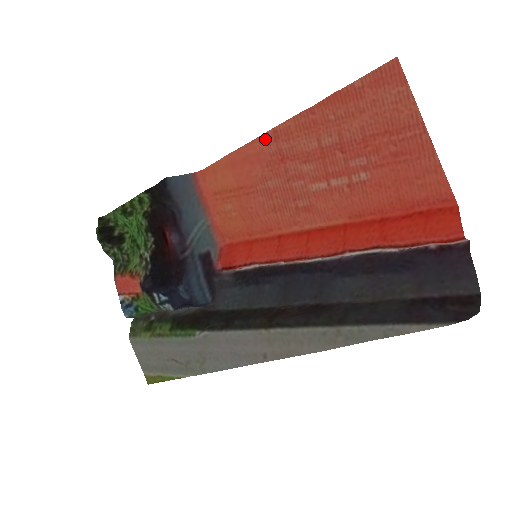
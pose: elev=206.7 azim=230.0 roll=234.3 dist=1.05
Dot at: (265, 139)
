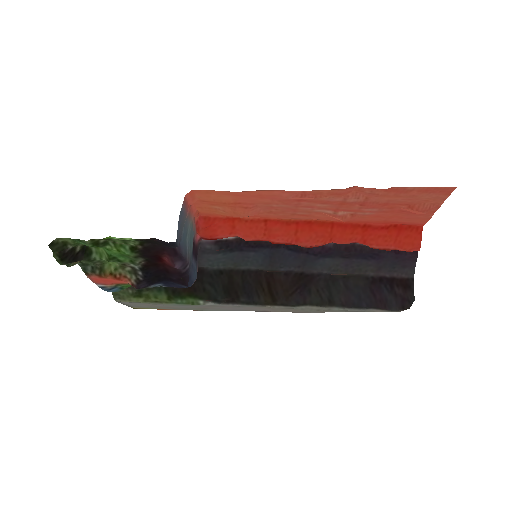
Dot at: (288, 193)
